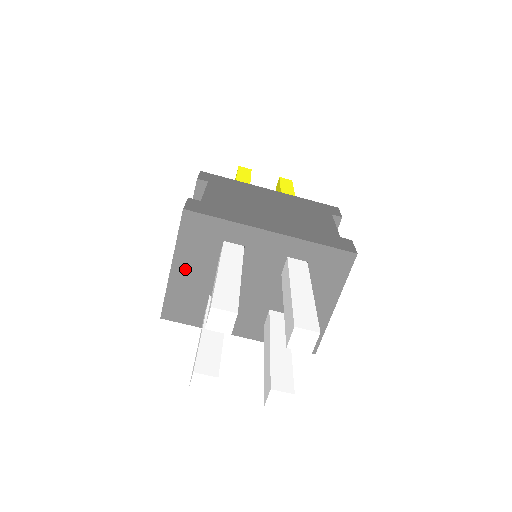
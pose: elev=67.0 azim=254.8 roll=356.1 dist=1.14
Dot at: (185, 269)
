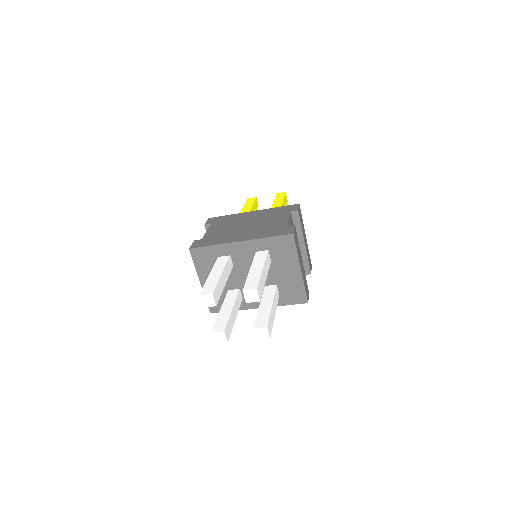
Dot at: occluded
